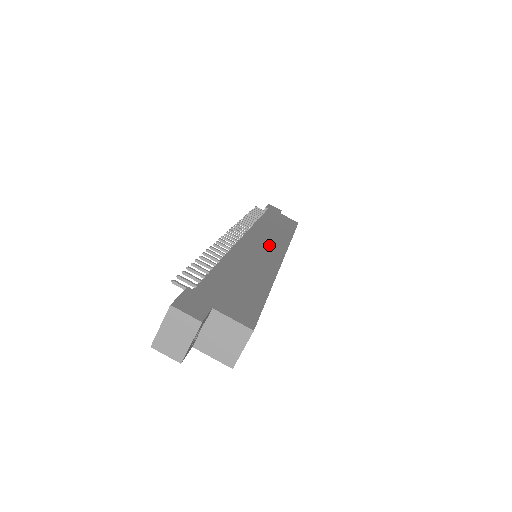
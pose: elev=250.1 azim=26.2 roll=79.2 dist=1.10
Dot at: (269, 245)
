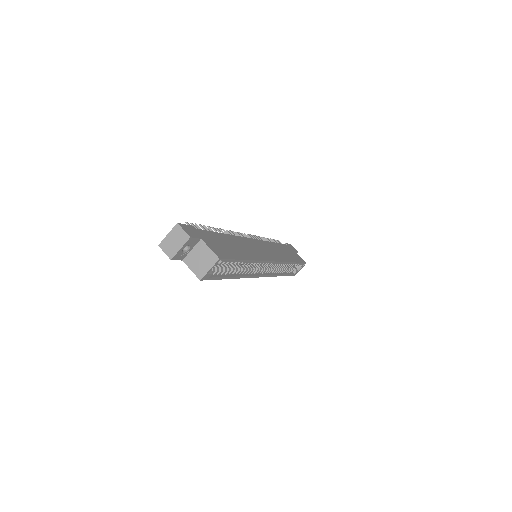
Dot at: (268, 252)
